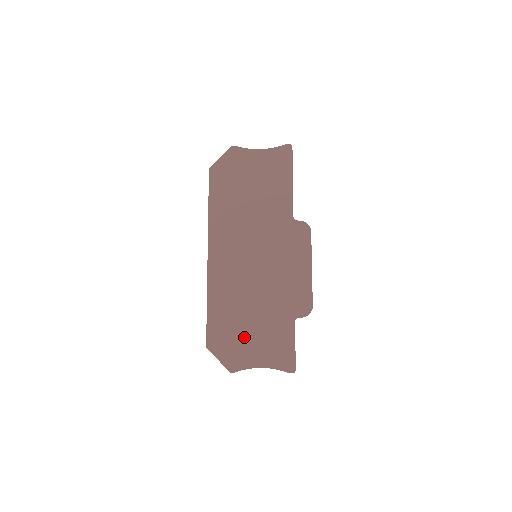
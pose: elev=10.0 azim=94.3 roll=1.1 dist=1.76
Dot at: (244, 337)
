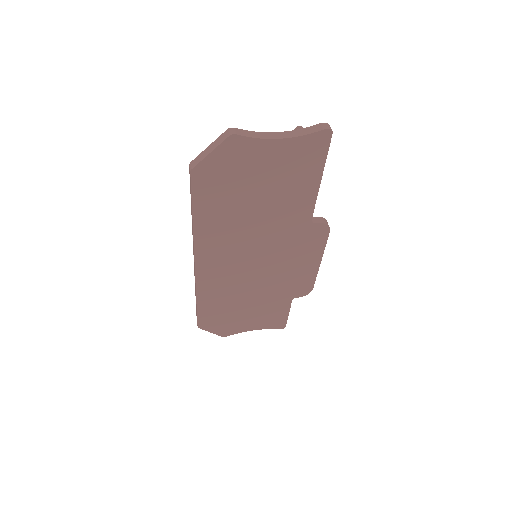
Dot at: (238, 317)
